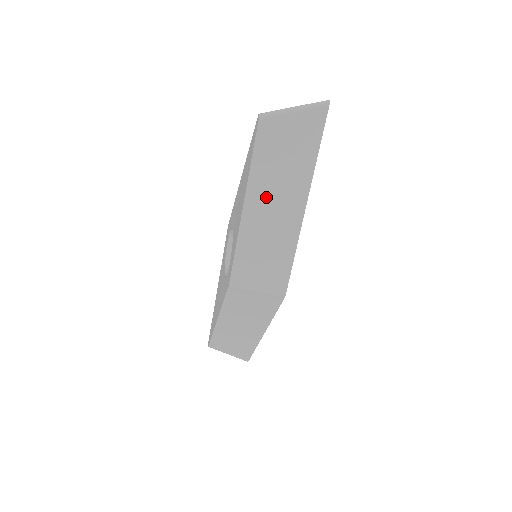
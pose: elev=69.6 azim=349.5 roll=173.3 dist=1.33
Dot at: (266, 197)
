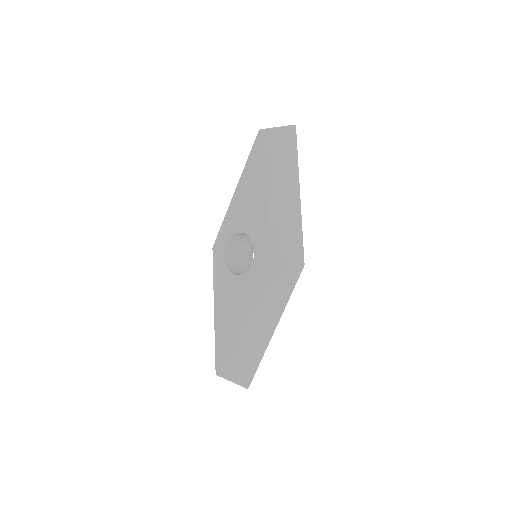
Dot at: (278, 186)
